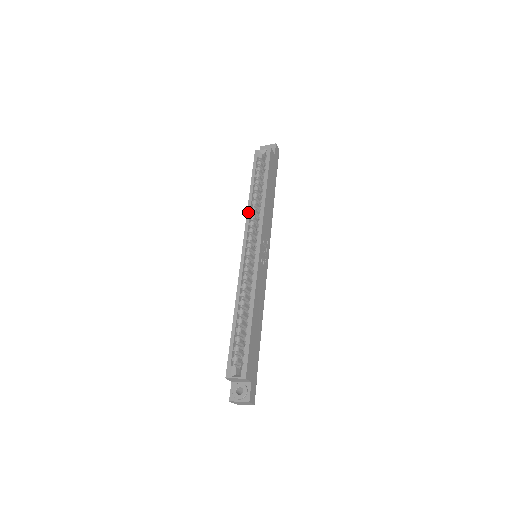
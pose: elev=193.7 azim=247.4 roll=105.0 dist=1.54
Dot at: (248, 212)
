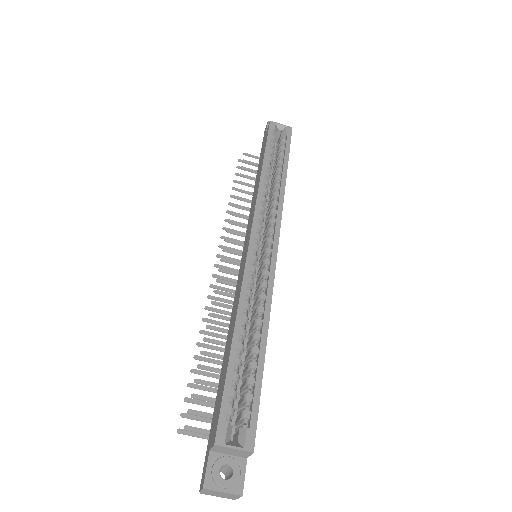
Dot at: (260, 191)
